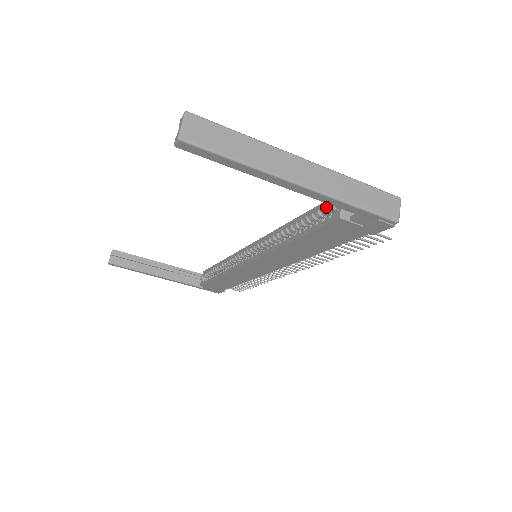
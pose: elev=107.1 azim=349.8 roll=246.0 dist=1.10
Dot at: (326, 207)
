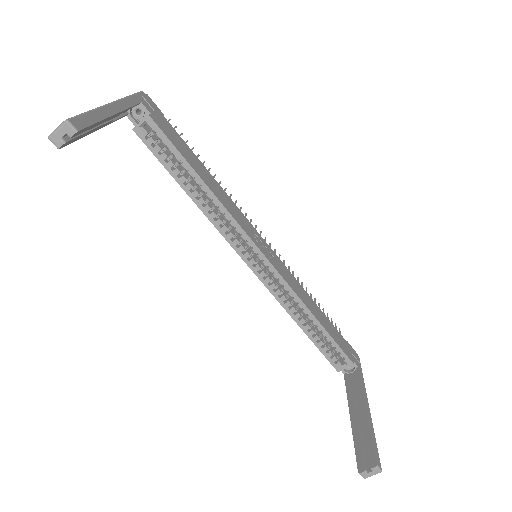
Dot at: (340, 355)
